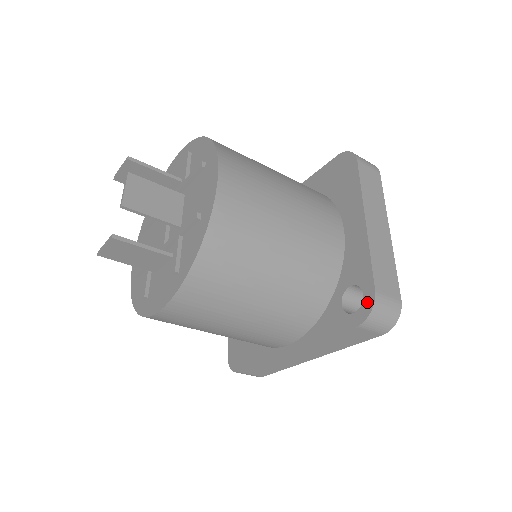
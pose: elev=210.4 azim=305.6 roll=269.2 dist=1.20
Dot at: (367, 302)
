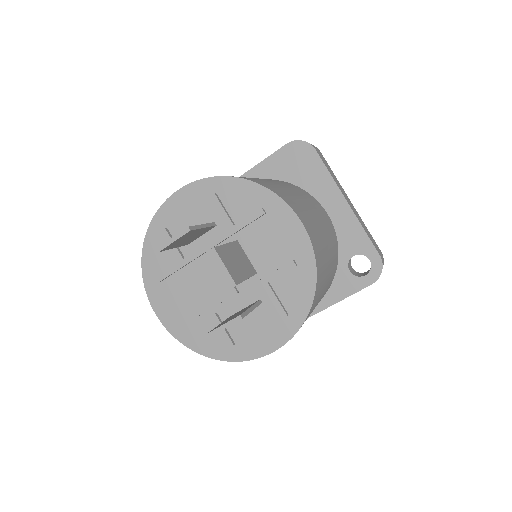
Dot at: (376, 265)
